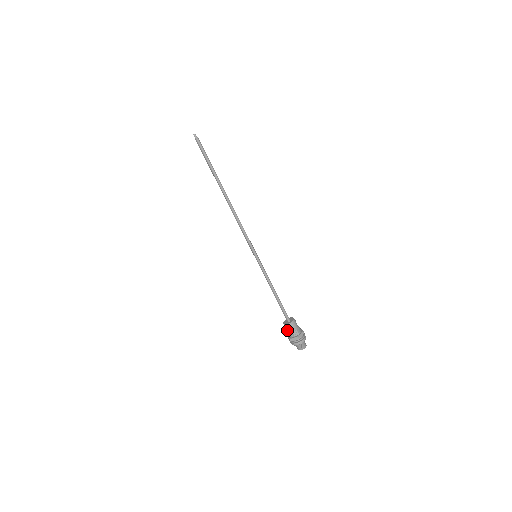
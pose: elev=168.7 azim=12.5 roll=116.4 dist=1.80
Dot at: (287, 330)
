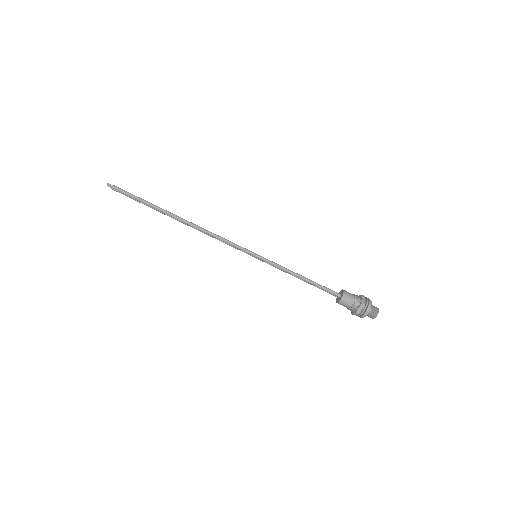
Dot at: (346, 306)
